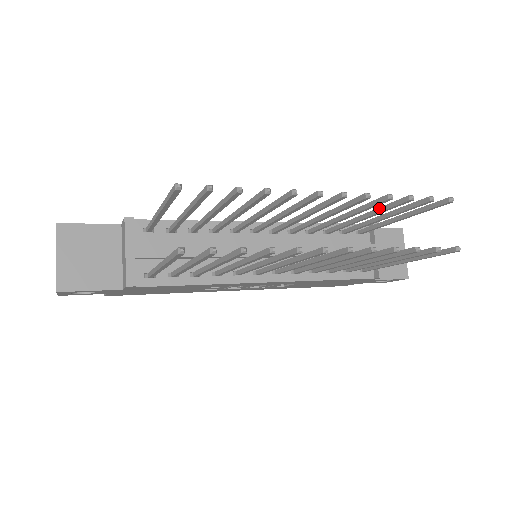
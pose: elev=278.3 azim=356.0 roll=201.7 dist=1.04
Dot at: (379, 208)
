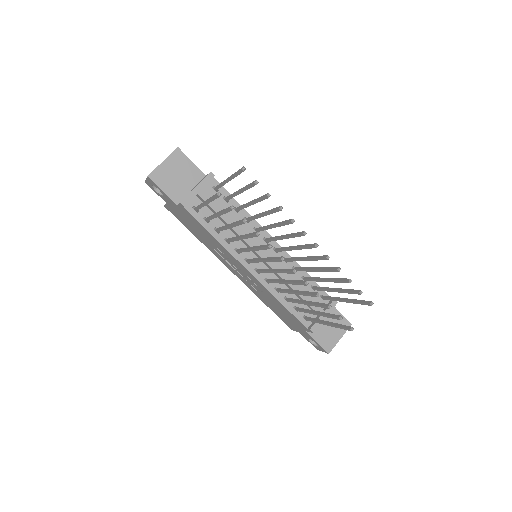
Dot at: (334, 278)
